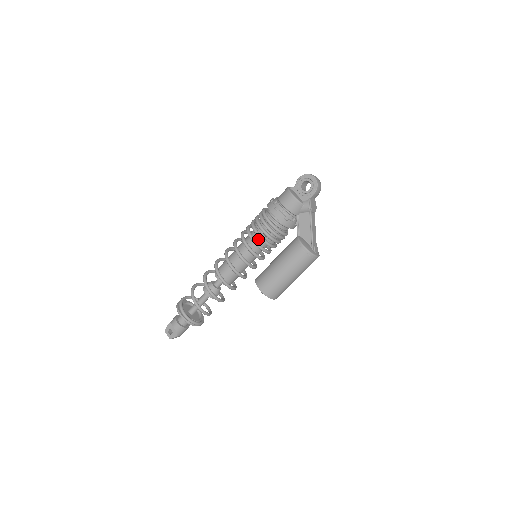
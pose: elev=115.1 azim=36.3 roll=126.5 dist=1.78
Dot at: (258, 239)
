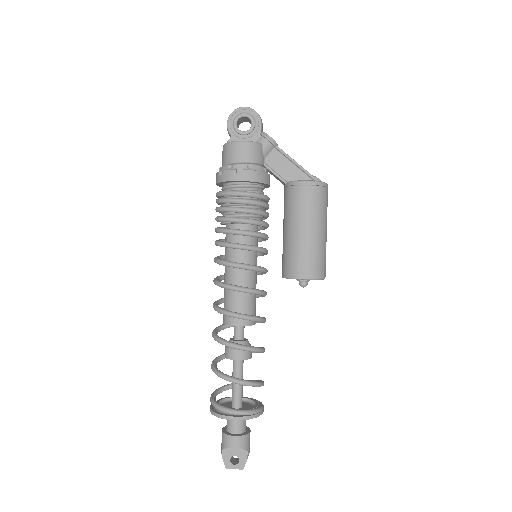
Dot at: (245, 229)
